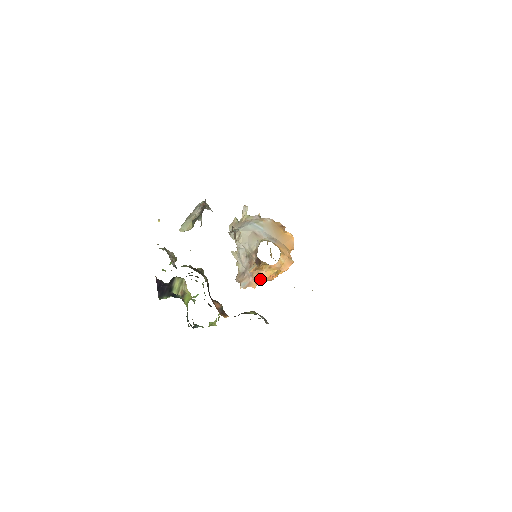
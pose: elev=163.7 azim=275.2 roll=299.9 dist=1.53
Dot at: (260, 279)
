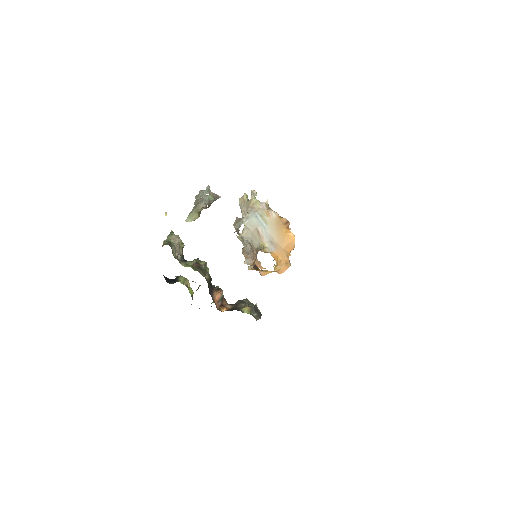
Dot at: occluded
